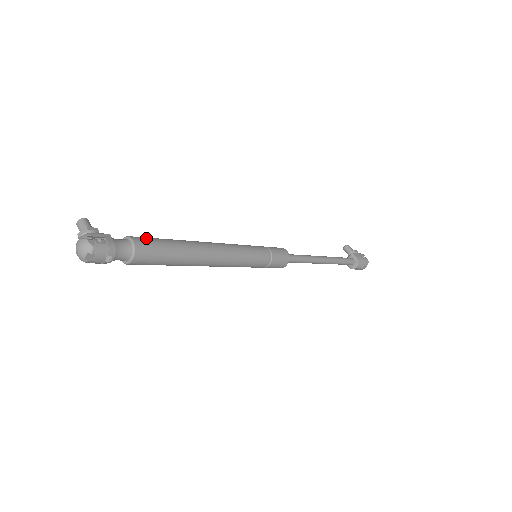
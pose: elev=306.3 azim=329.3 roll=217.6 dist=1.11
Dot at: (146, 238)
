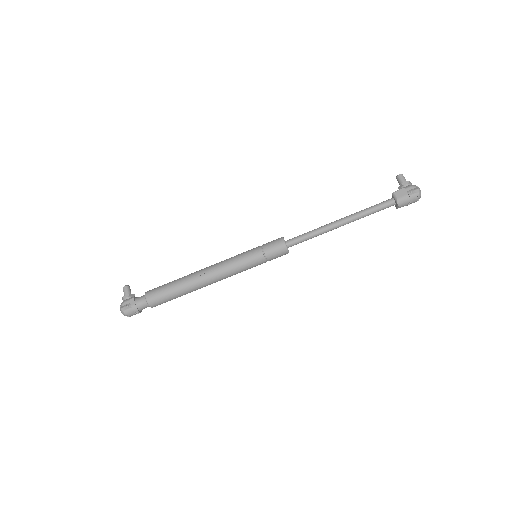
Dot at: (155, 291)
